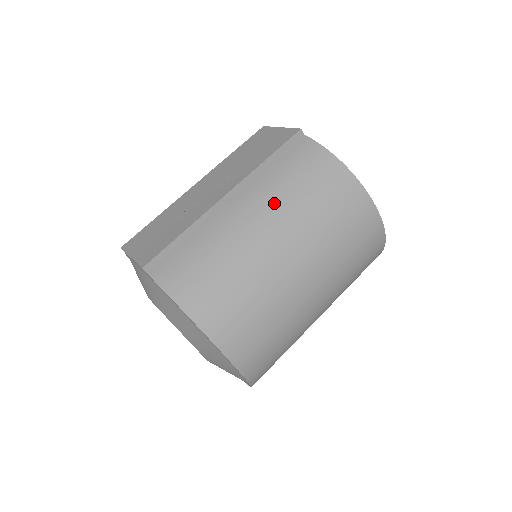
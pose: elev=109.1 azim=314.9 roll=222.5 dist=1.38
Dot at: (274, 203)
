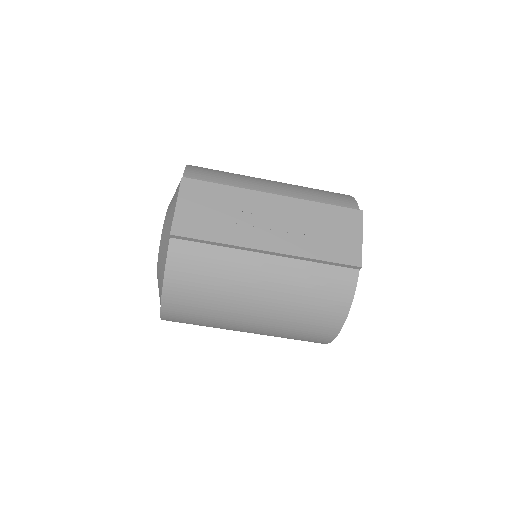
Dot at: (284, 289)
